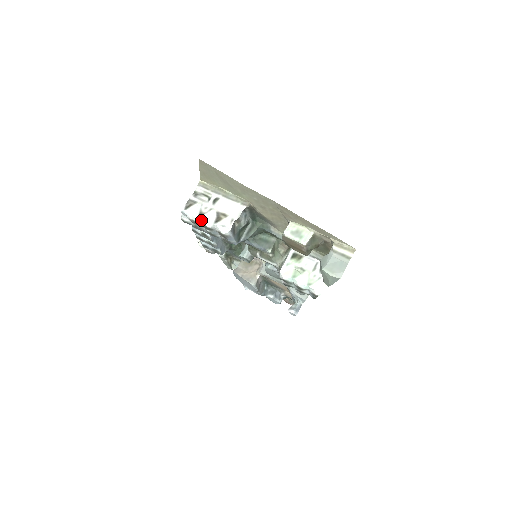
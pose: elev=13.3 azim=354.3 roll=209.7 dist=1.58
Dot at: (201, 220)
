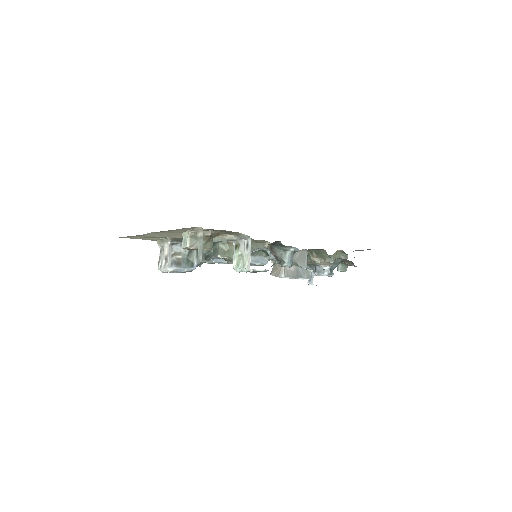
Dot at: (162, 270)
